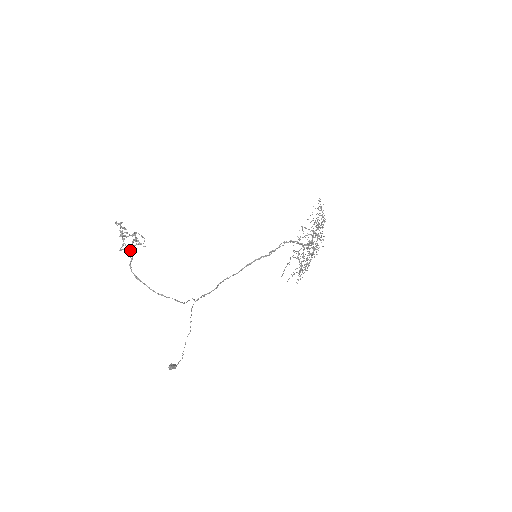
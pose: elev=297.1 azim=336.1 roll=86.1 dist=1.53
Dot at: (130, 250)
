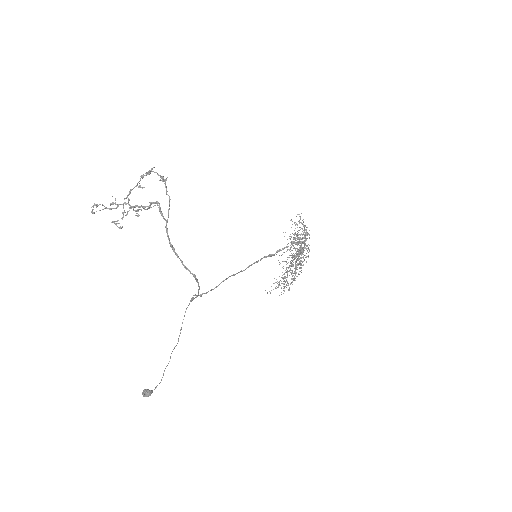
Dot at: (160, 210)
